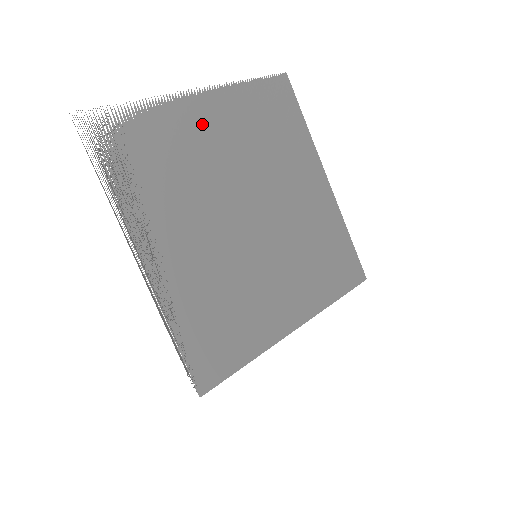
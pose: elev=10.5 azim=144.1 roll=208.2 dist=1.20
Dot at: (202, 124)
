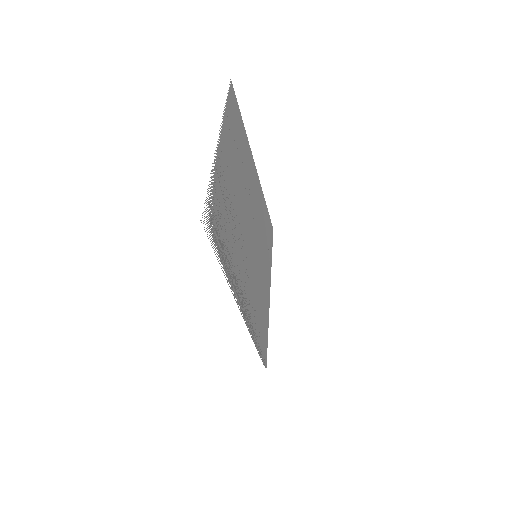
Dot at: (226, 168)
